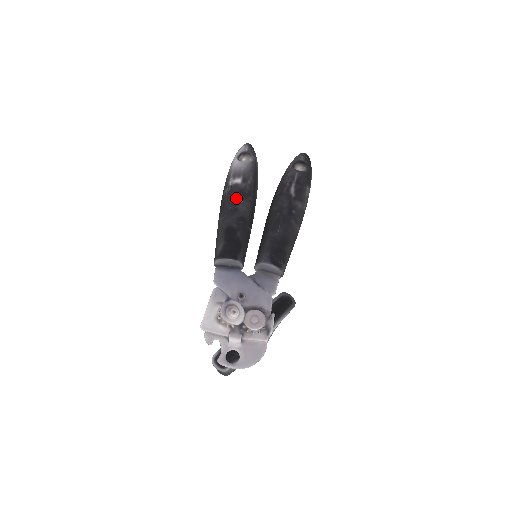
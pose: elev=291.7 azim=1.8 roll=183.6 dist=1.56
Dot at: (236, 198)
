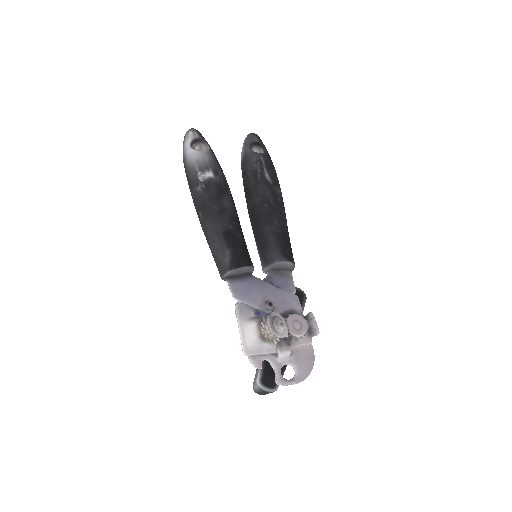
Dot at: (217, 195)
